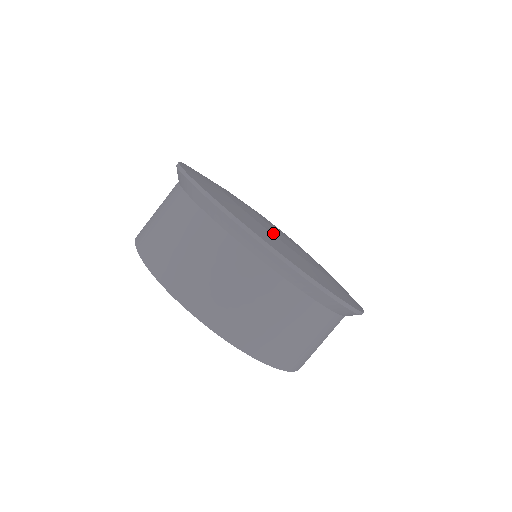
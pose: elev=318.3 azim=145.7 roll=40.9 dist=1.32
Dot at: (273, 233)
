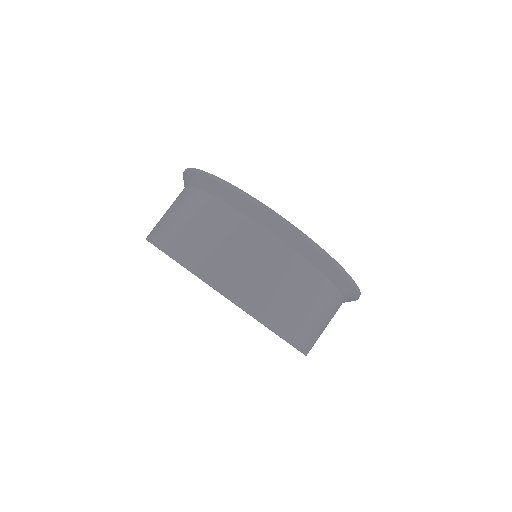
Dot at: occluded
